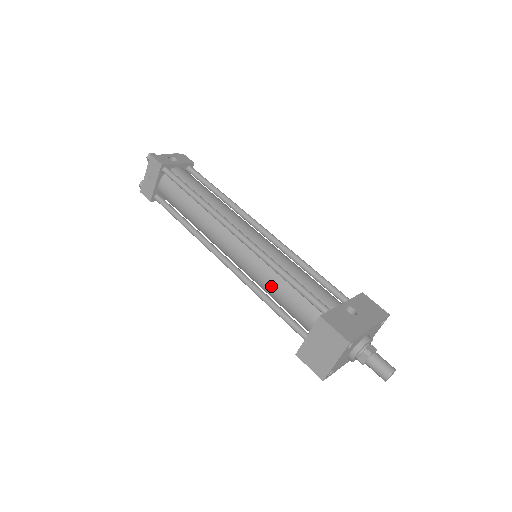
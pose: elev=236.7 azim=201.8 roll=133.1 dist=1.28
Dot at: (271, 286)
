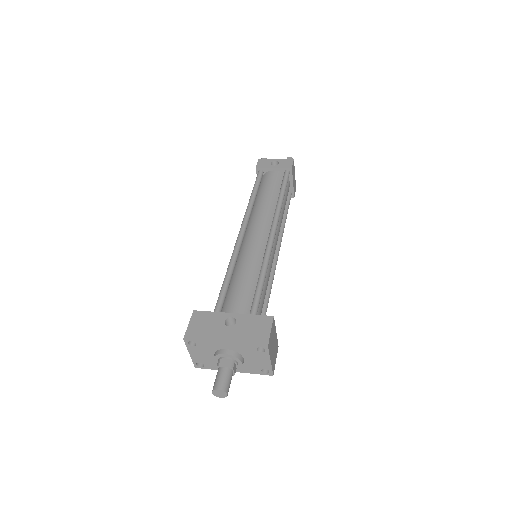
Dot at: occluded
